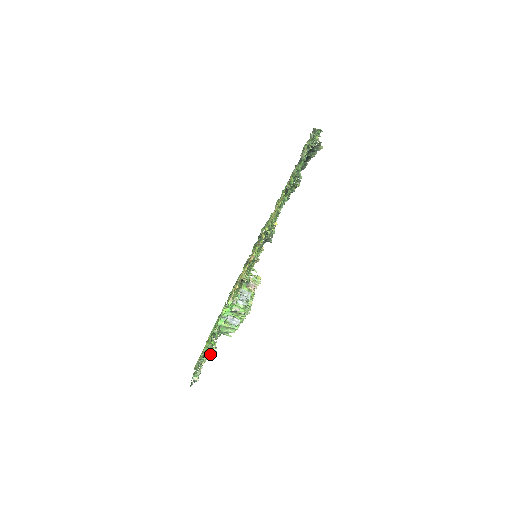
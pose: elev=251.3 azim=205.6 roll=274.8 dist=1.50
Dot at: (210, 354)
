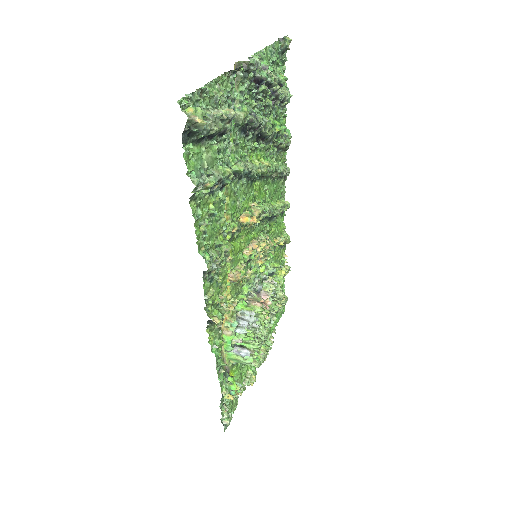
Dot at: (228, 396)
